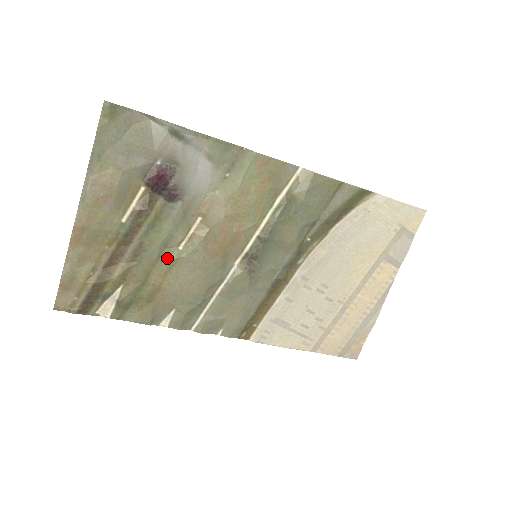
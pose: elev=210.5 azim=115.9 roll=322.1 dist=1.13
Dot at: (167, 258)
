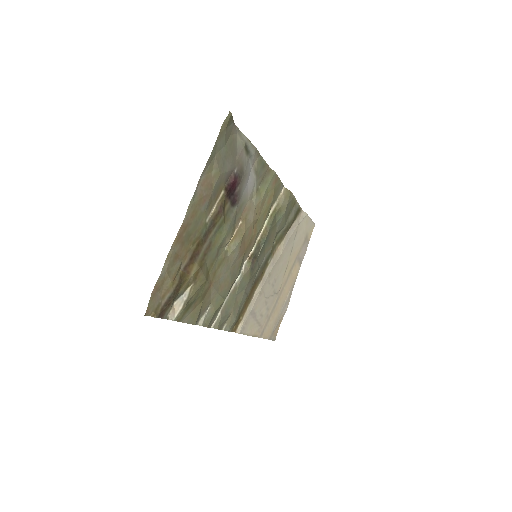
Dot at: (219, 257)
